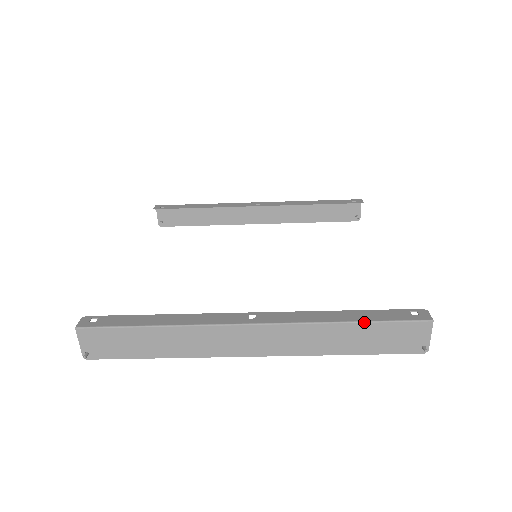
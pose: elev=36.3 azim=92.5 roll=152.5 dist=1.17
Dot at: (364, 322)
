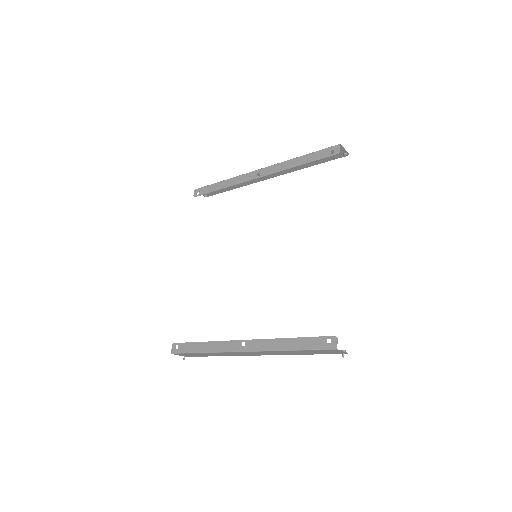
Dot at: (298, 350)
